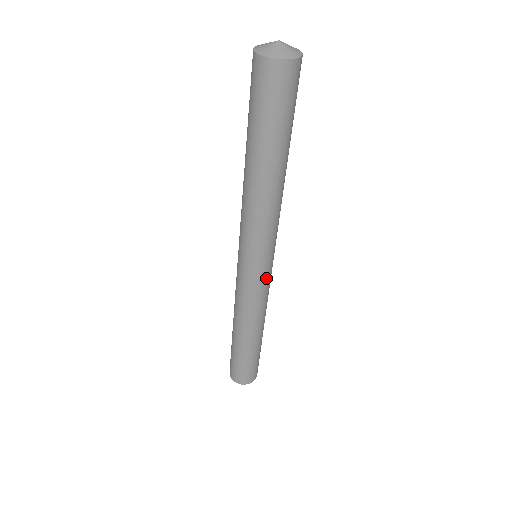
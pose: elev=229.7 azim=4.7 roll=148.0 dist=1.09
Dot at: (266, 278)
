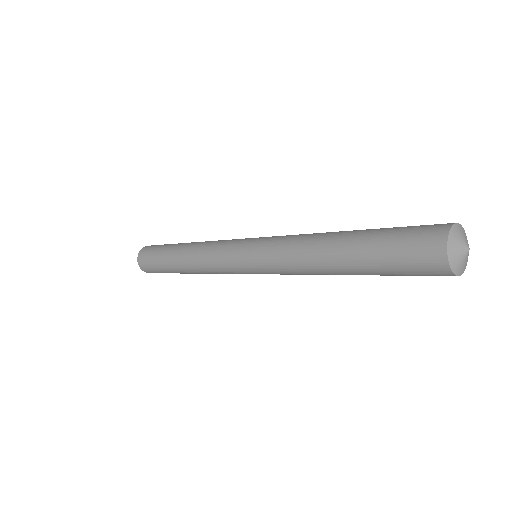
Dot at: (240, 273)
